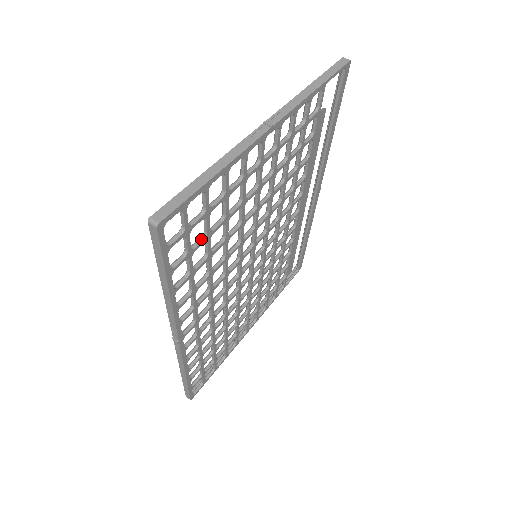
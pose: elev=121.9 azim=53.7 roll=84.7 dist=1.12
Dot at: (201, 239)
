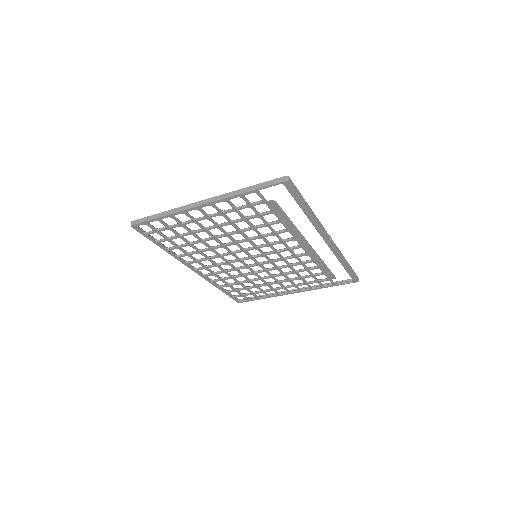
Dot at: (175, 236)
